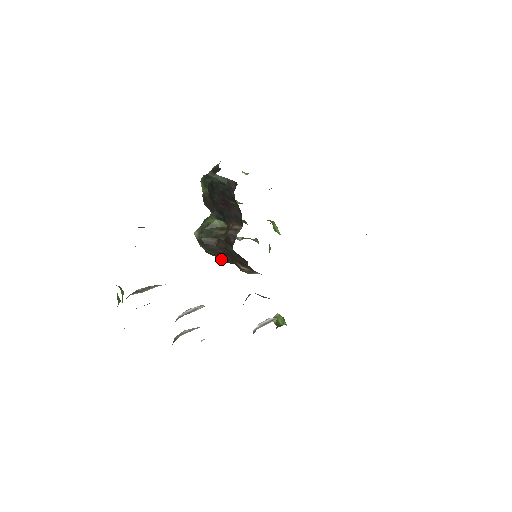
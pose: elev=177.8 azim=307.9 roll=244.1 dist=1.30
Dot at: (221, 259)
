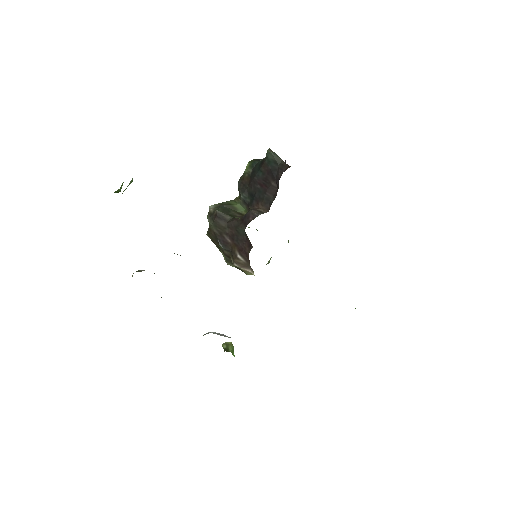
Dot at: (220, 242)
